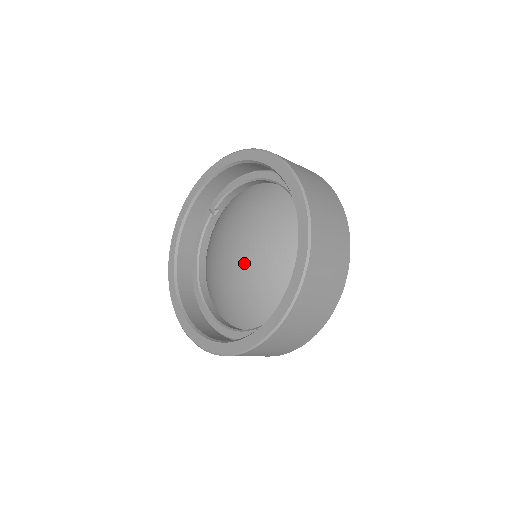
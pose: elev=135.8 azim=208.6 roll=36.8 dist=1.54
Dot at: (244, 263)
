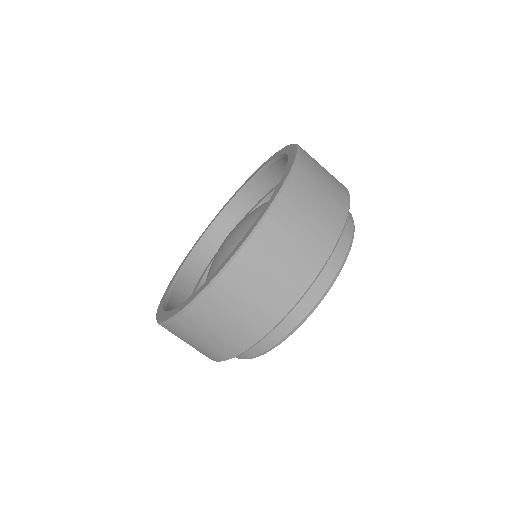
Dot at: (238, 234)
